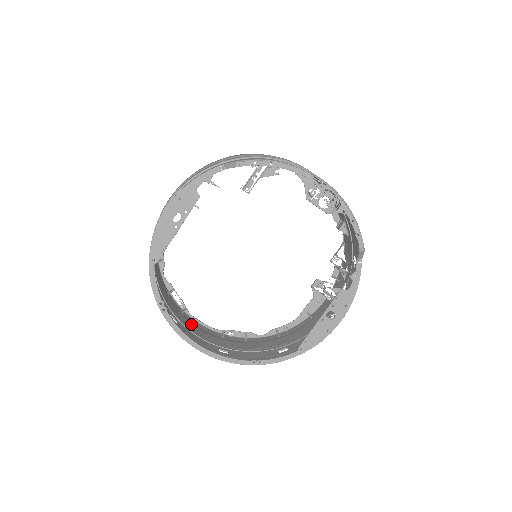
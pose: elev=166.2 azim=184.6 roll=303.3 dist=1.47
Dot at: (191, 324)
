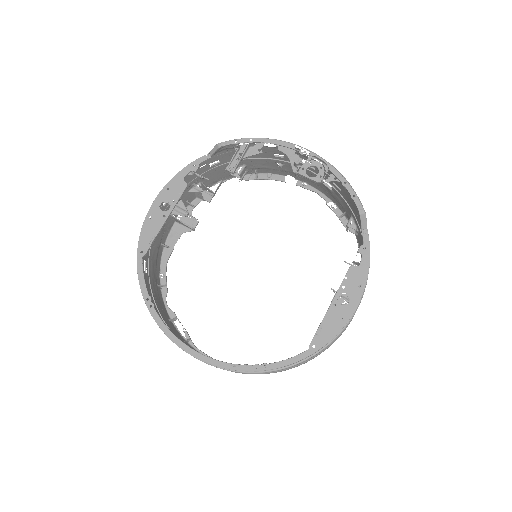
Dot at: occluded
